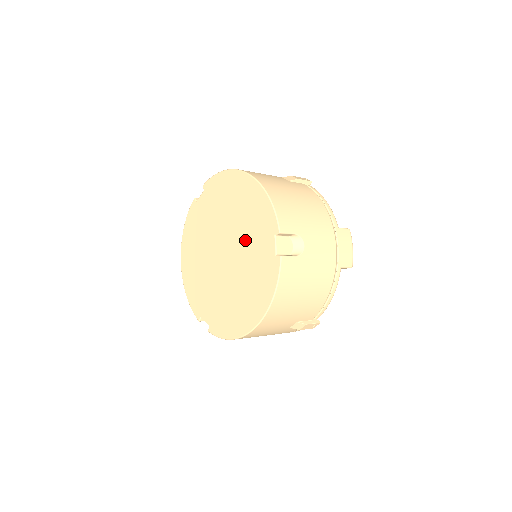
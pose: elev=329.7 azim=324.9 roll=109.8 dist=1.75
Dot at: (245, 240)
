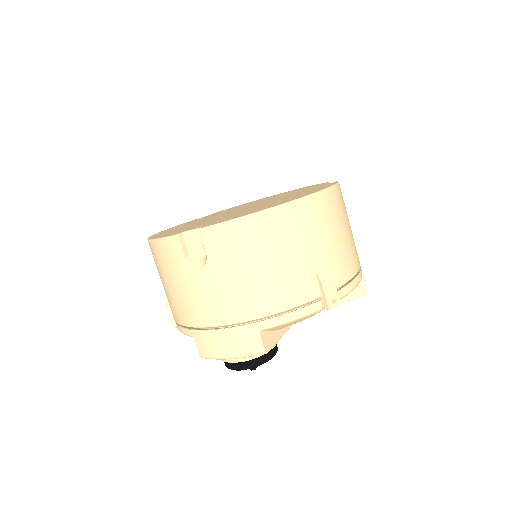
Dot at: (281, 196)
